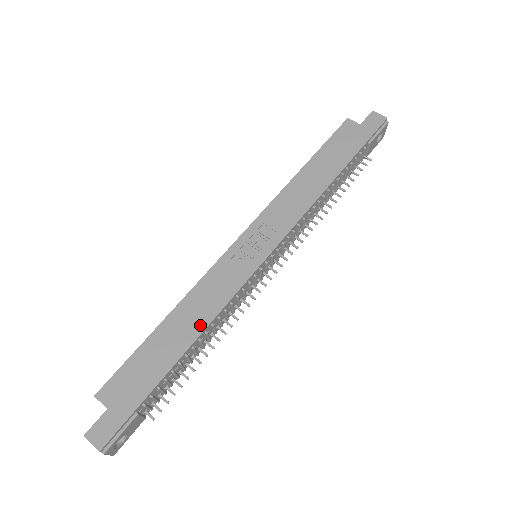
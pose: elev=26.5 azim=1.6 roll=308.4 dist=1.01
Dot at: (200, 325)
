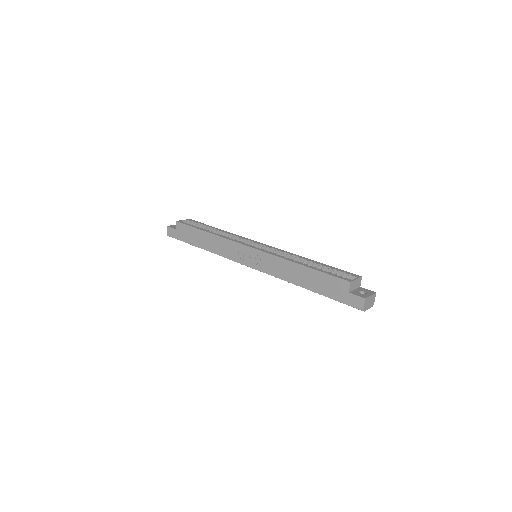
Dot at: (211, 249)
